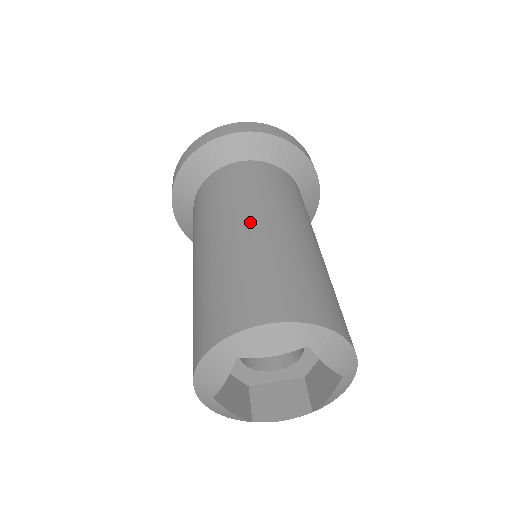
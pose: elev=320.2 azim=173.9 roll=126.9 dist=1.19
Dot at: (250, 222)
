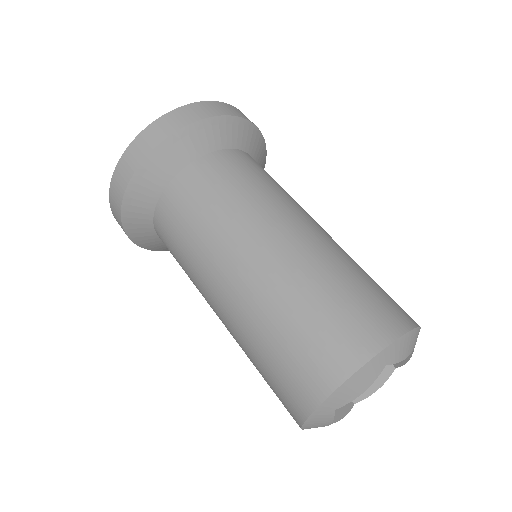
Dot at: (308, 225)
